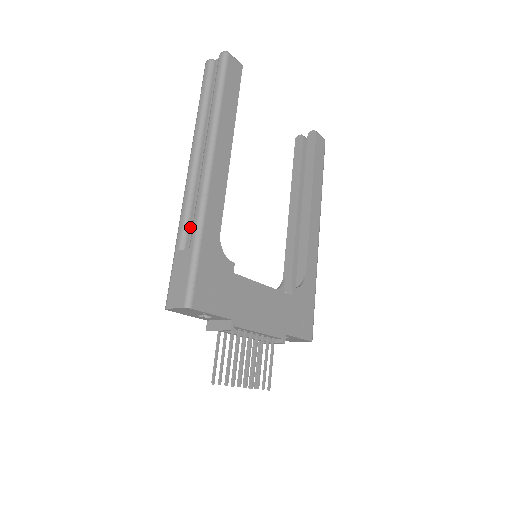
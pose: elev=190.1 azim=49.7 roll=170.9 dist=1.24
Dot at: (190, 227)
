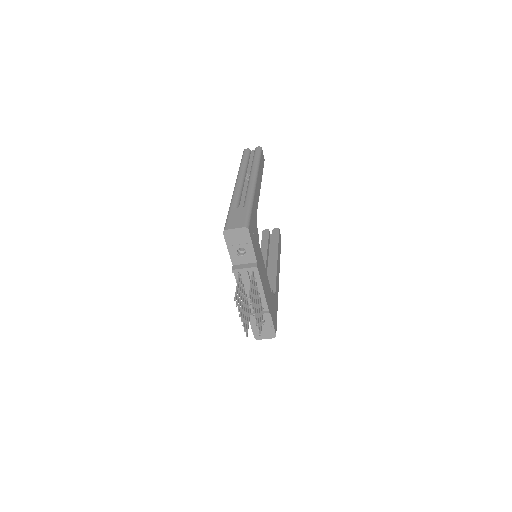
Dot at: (240, 203)
